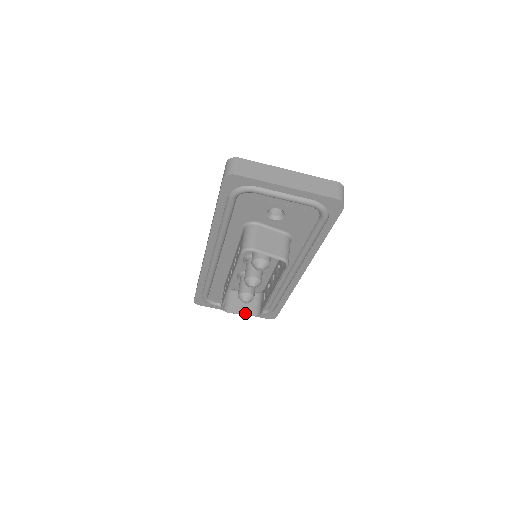
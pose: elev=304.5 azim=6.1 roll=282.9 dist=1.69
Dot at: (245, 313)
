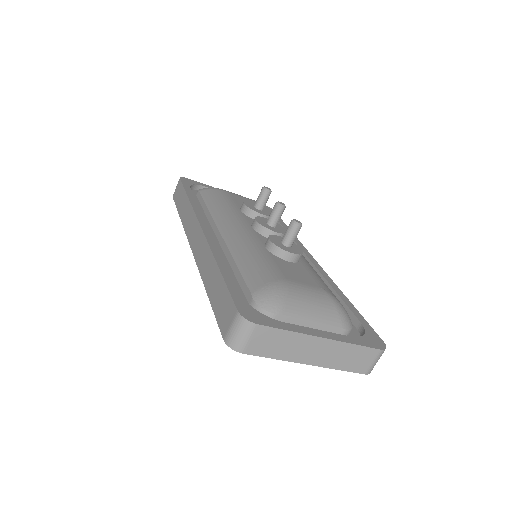
Dot at: occluded
